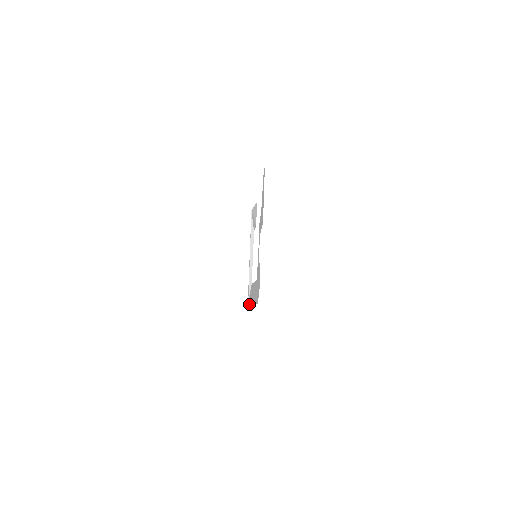
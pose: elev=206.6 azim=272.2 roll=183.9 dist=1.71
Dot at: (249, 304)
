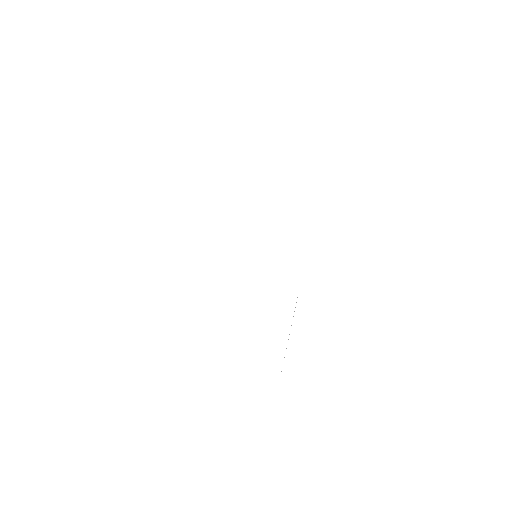
Dot at: occluded
